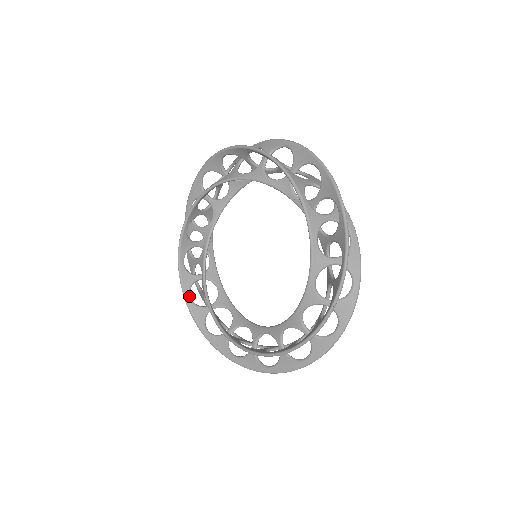
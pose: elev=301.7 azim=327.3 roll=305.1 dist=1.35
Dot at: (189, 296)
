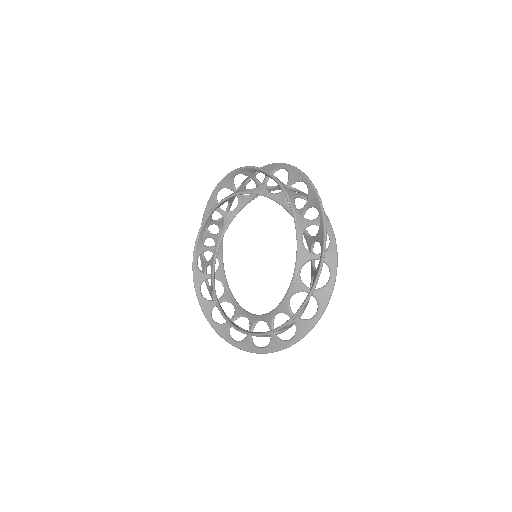
Dot at: (200, 291)
